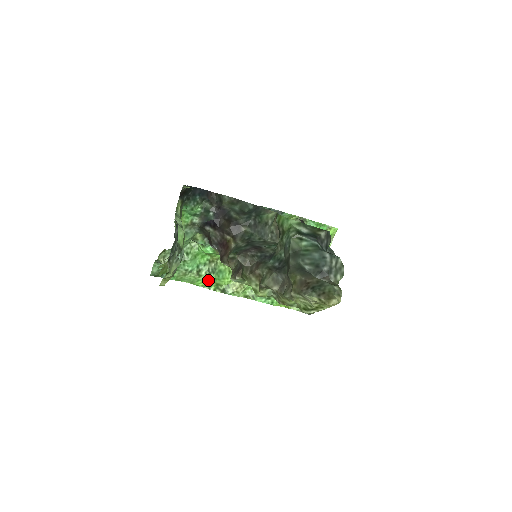
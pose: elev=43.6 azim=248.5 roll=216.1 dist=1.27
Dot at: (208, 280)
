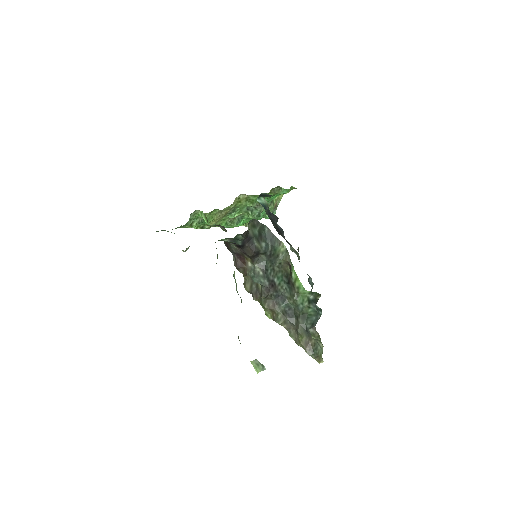
Dot at: occluded
